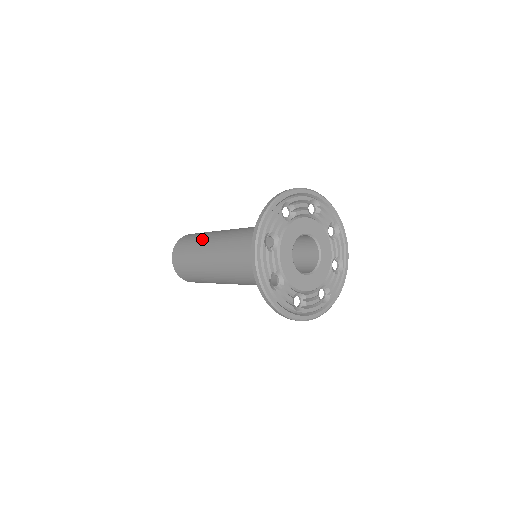
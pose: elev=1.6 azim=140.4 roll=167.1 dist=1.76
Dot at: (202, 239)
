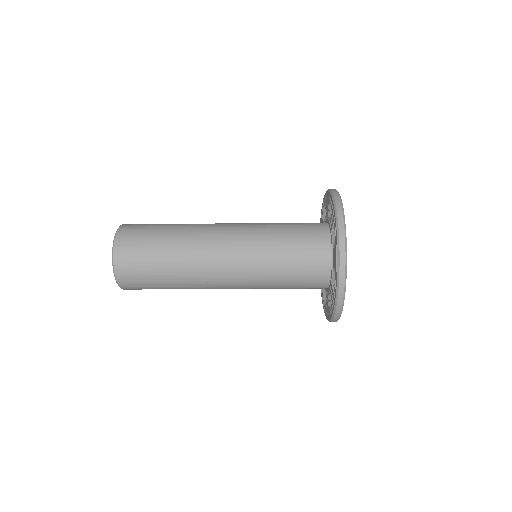
Dot at: (178, 255)
